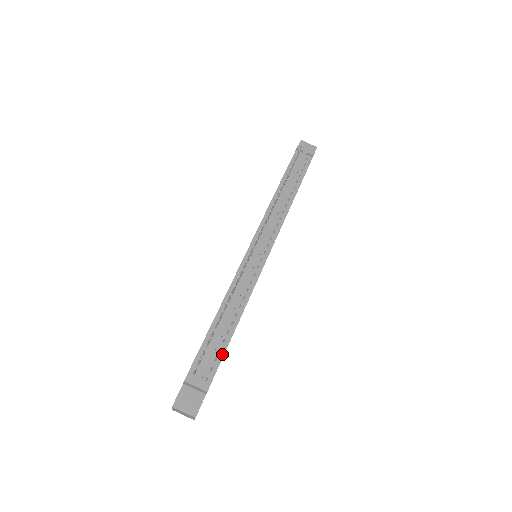
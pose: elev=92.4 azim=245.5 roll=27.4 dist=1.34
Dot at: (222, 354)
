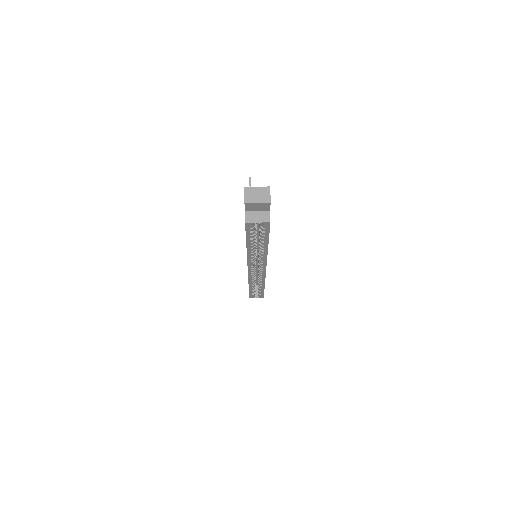
Dot at: occluded
